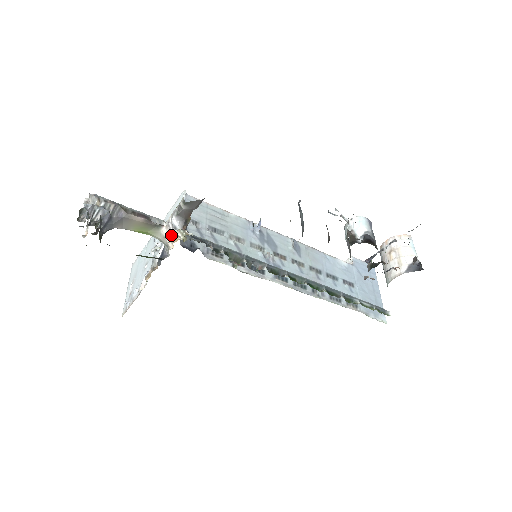
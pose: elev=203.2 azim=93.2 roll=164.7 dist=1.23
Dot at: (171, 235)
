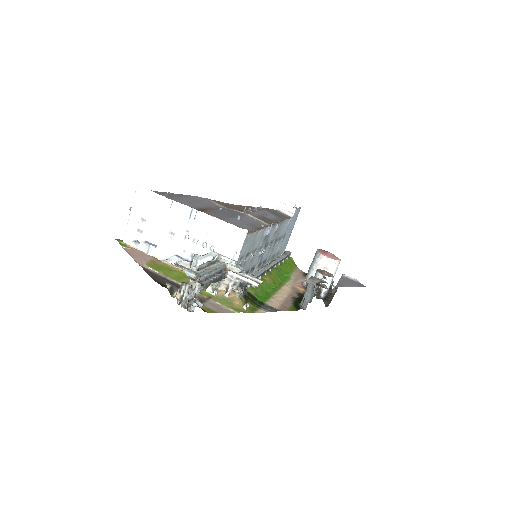
Dot at: (230, 289)
